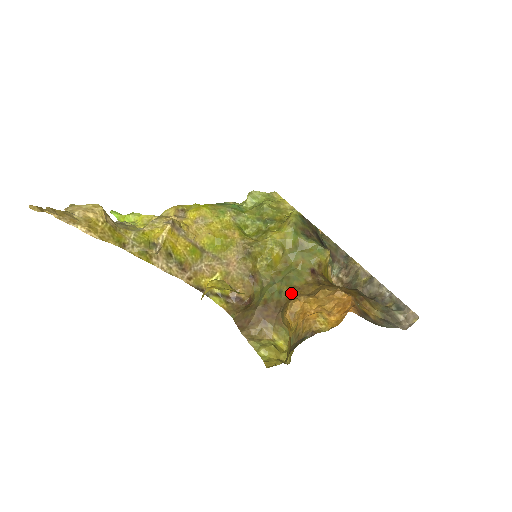
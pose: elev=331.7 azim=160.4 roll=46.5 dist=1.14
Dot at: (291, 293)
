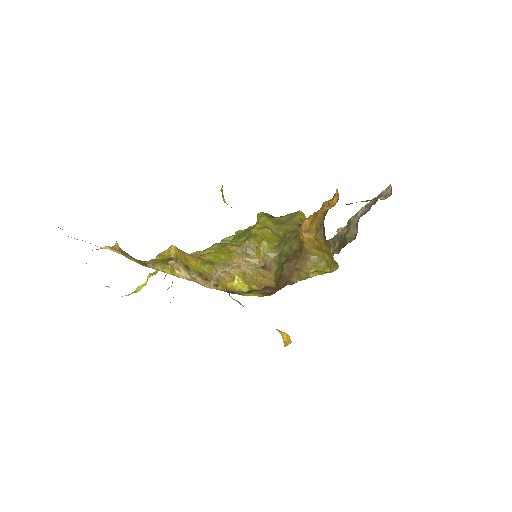
Dot at: (298, 239)
